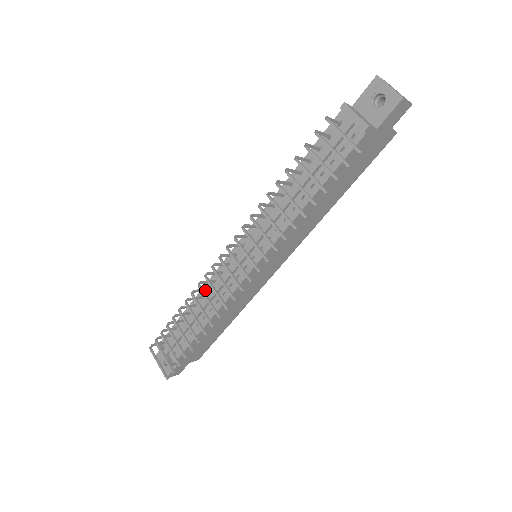
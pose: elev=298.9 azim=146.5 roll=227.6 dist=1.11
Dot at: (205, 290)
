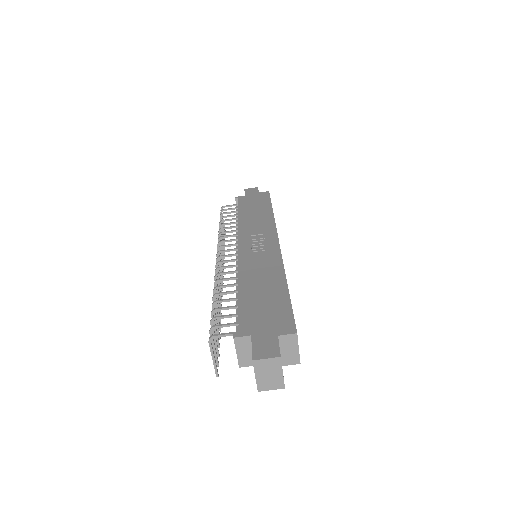
Dot at: occluded
